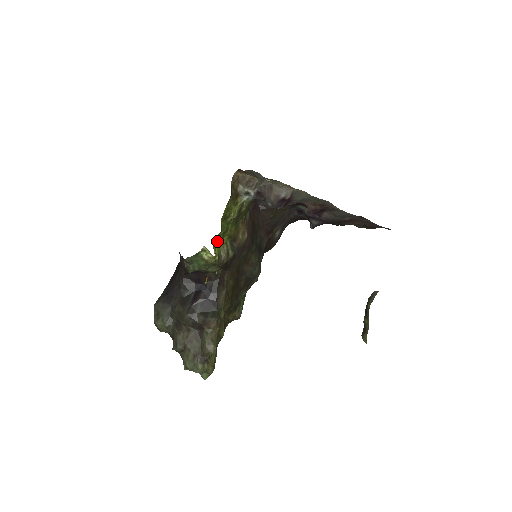
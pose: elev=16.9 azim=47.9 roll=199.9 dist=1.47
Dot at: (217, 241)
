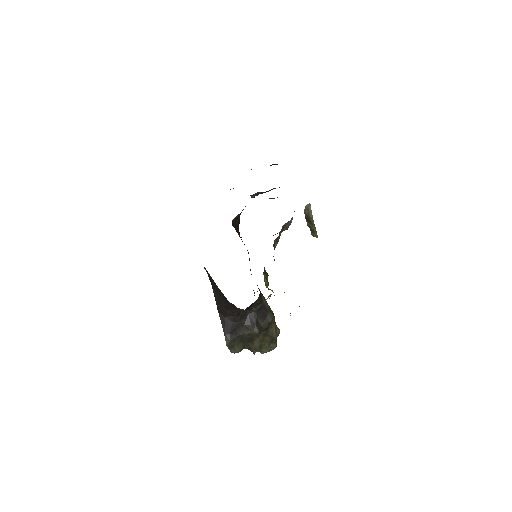
Dot at: occluded
